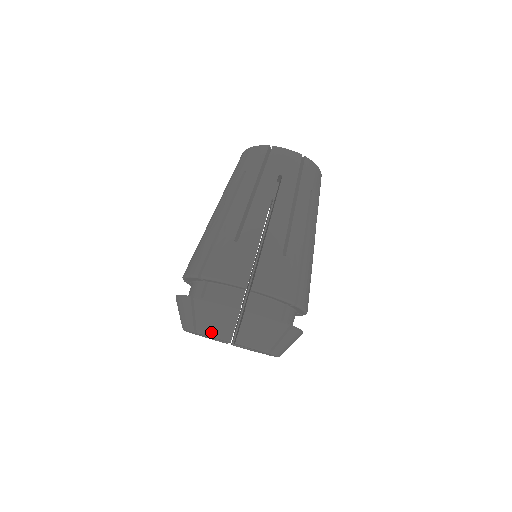
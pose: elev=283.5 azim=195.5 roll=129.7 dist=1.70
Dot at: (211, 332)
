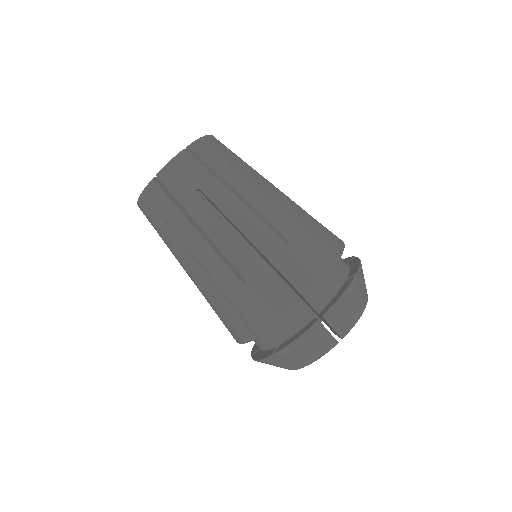
Dot at: (288, 369)
